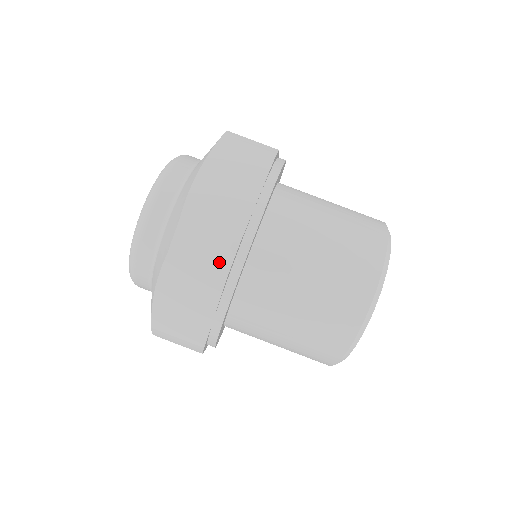
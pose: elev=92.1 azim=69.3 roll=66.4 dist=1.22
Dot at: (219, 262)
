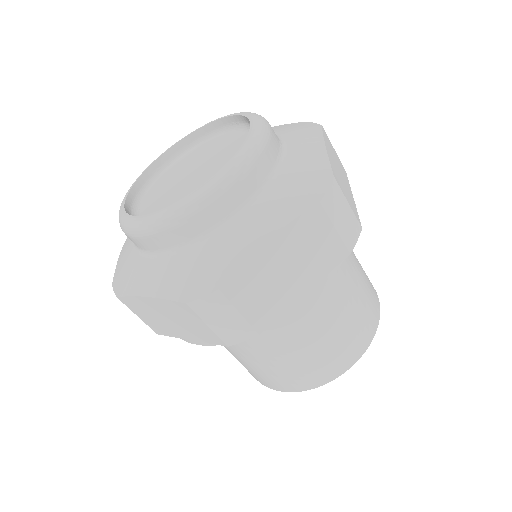
Dot at: (228, 336)
